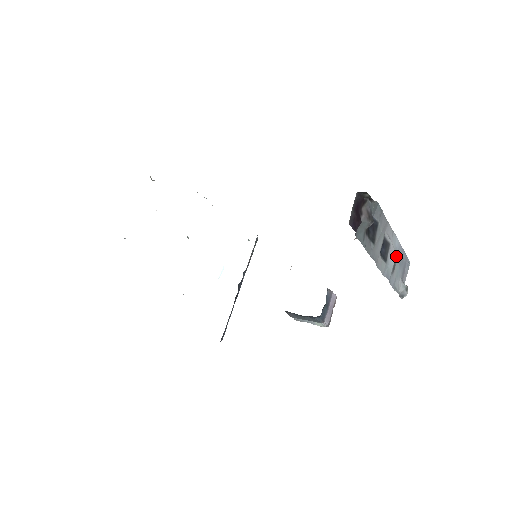
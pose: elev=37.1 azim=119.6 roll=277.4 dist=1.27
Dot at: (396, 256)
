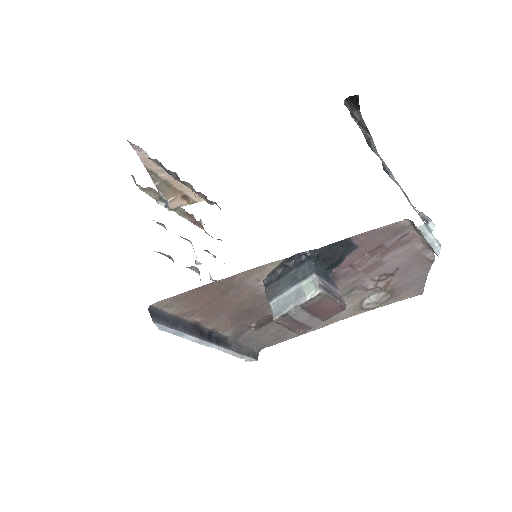
Dot at: occluded
